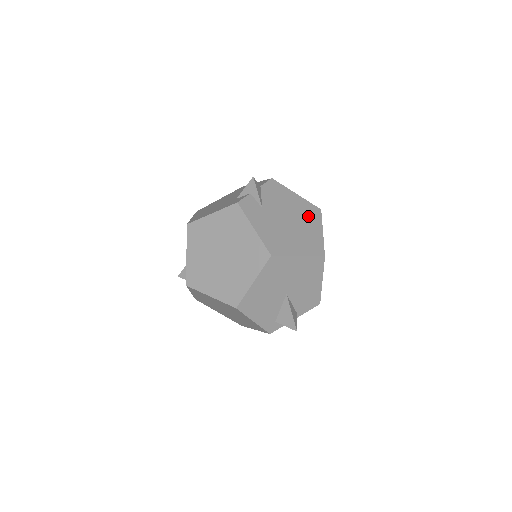
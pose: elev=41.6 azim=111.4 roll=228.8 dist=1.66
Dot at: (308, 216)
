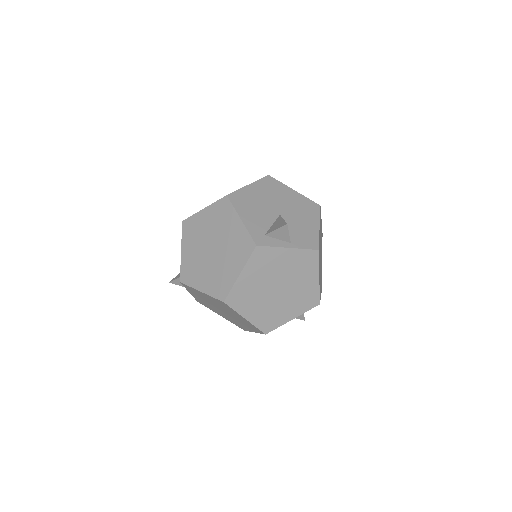
Dot at: occluded
